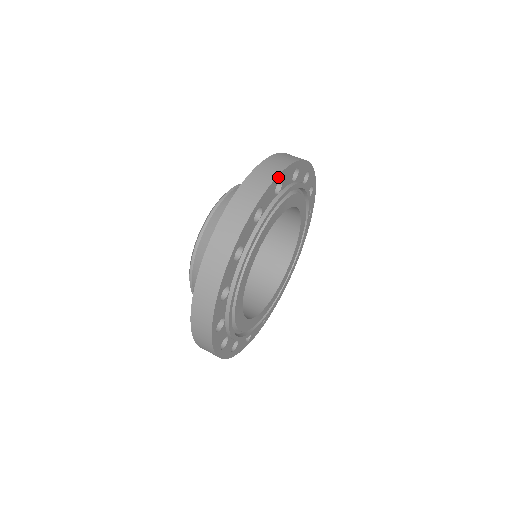
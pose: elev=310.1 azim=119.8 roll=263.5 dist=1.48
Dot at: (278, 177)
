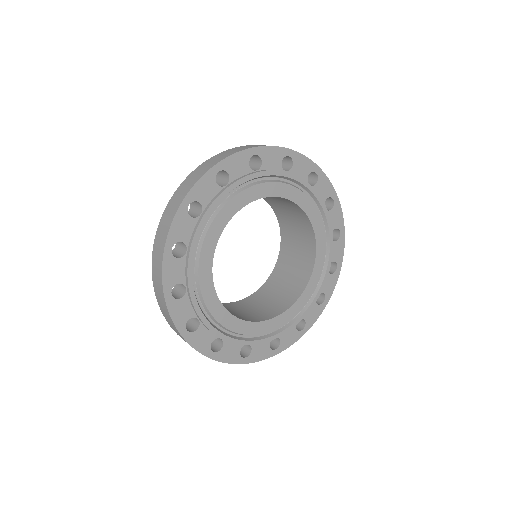
Dot at: (183, 205)
